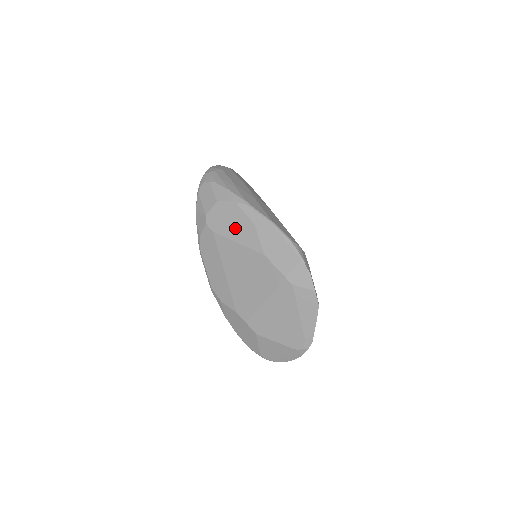
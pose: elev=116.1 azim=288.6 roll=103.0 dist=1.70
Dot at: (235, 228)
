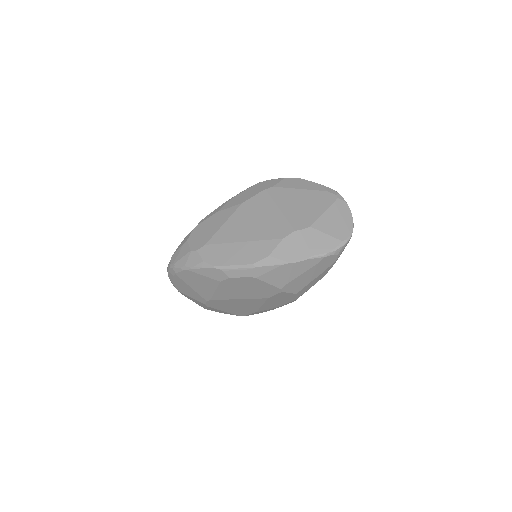
Dot at: (212, 226)
